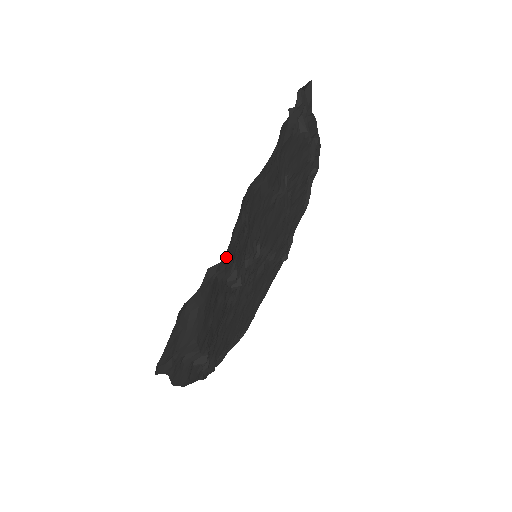
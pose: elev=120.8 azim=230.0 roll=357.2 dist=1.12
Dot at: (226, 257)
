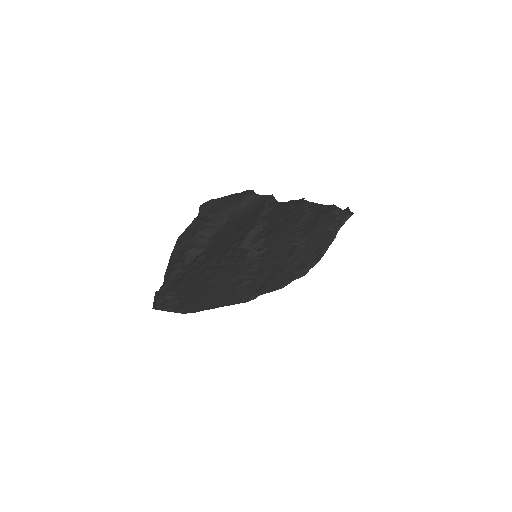
Dot at: (278, 206)
